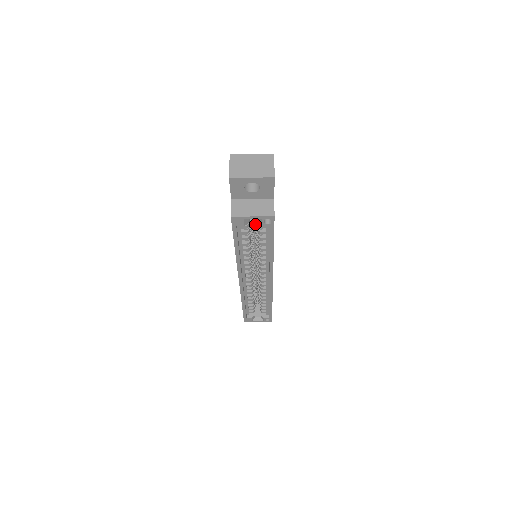
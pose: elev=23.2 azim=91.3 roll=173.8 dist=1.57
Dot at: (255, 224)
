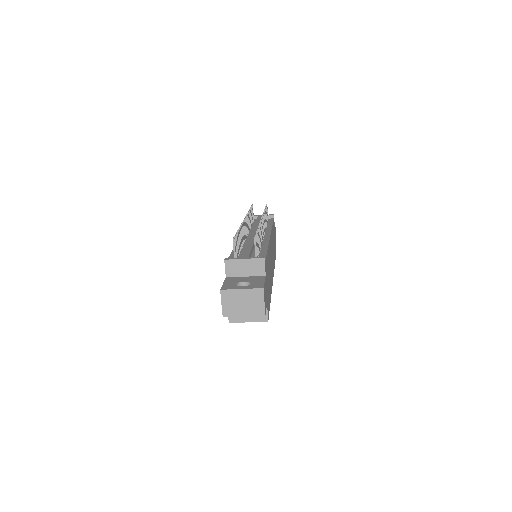
Dot at: occluded
